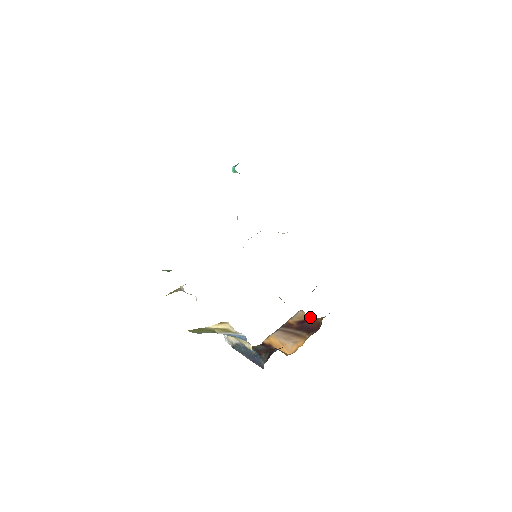
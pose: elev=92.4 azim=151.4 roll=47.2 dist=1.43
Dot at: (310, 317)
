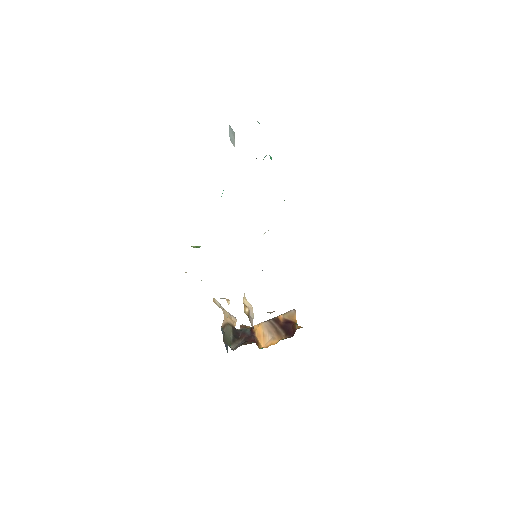
Dot at: (296, 320)
